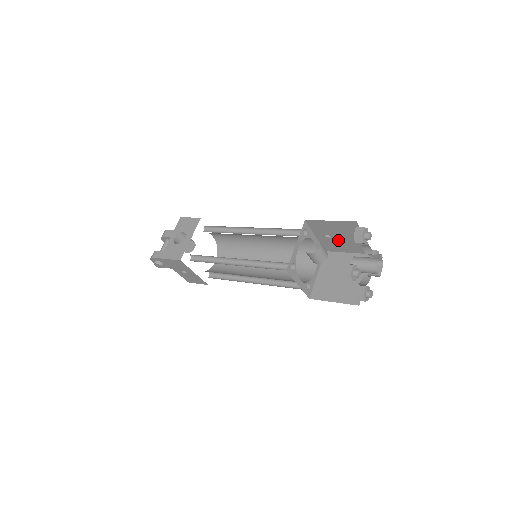
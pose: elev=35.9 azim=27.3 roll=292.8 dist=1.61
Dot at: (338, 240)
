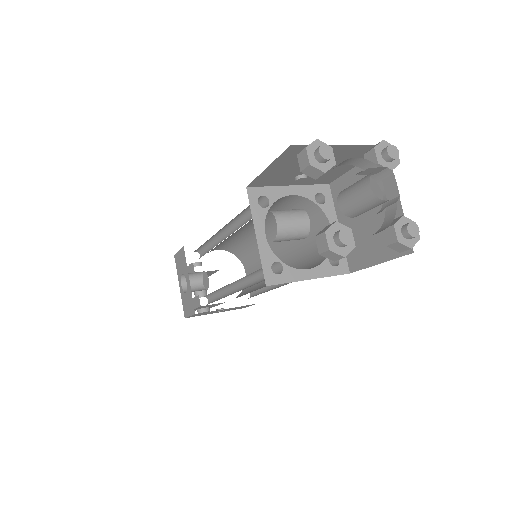
Dot at: occluded
